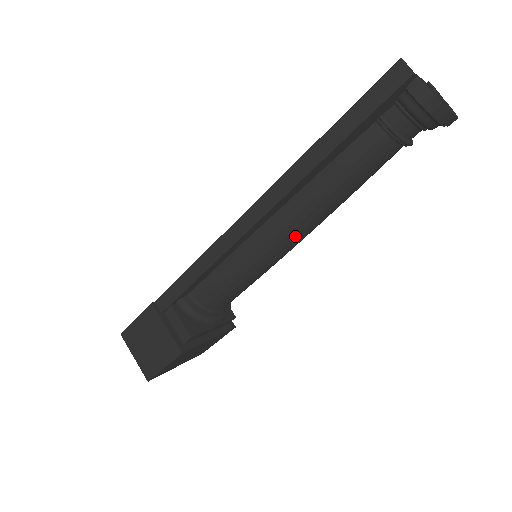
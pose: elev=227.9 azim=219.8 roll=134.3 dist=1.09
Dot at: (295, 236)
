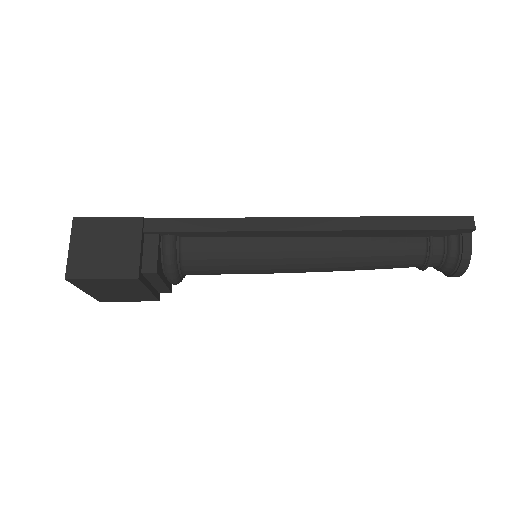
Dot at: (310, 264)
